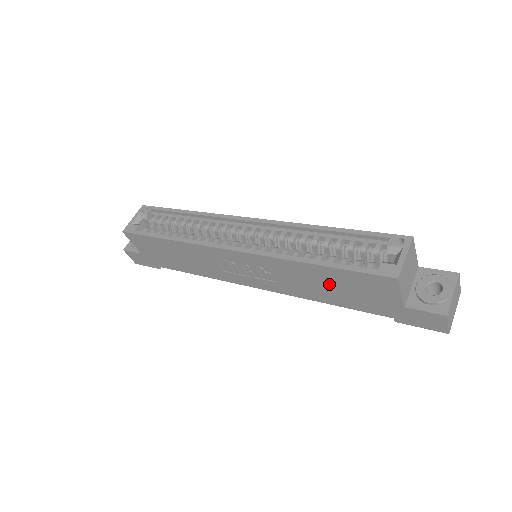
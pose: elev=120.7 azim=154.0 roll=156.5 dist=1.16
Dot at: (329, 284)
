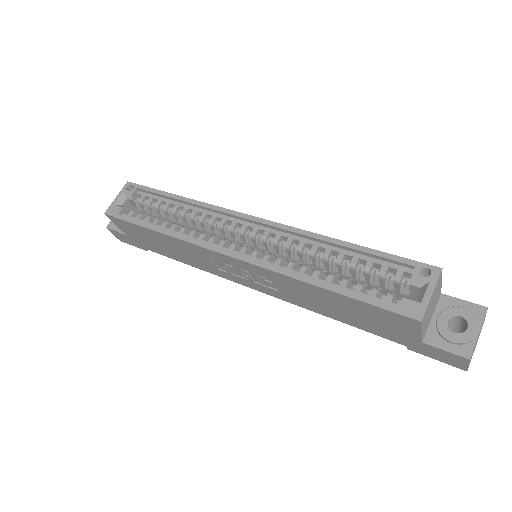
Dot at: (339, 306)
